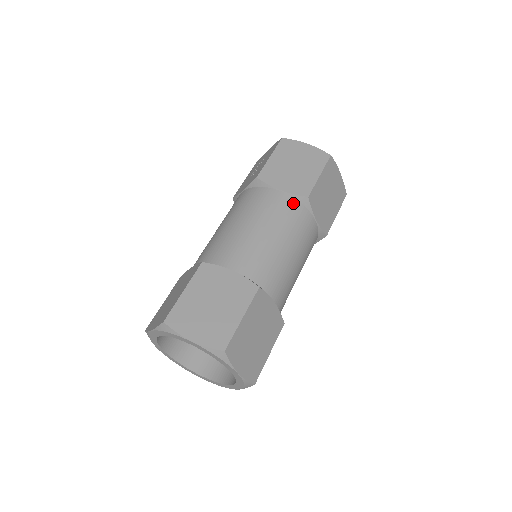
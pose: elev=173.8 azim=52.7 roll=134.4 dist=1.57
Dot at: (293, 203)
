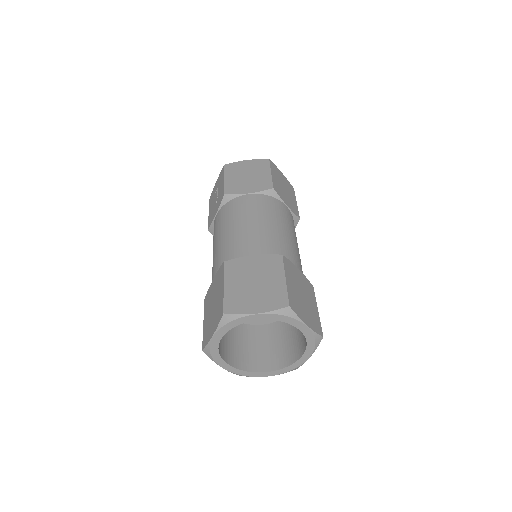
Dot at: (264, 198)
